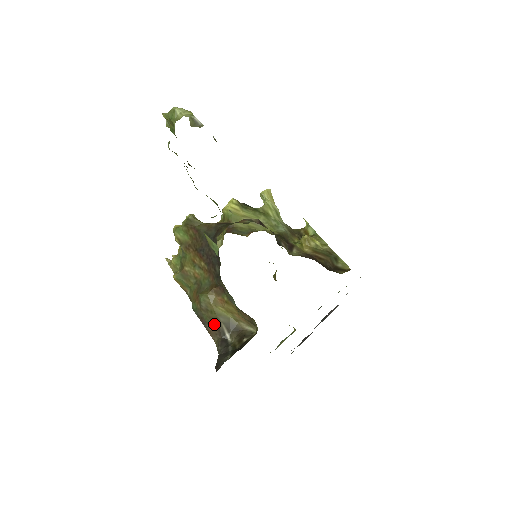
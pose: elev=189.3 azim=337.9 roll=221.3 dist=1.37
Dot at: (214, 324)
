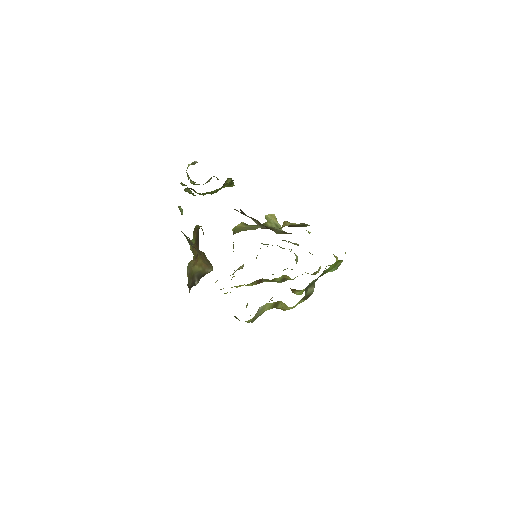
Dot at: (192, 281)
